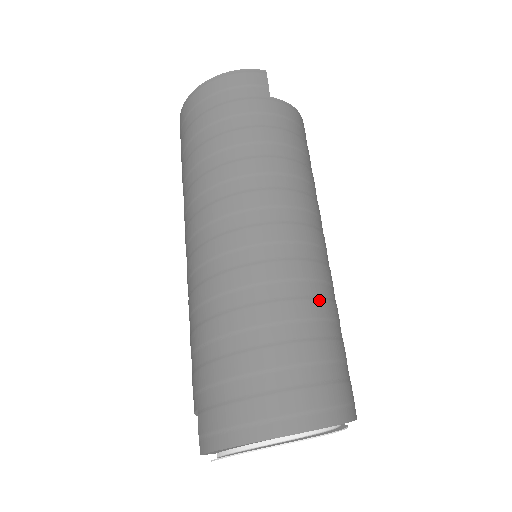
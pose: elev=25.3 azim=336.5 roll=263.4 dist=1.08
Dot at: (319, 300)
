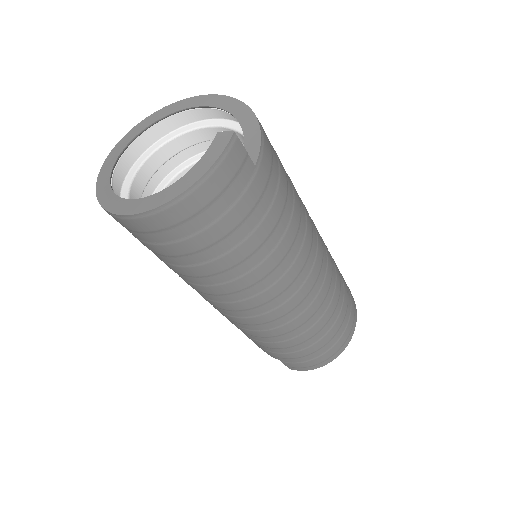
Dot at: (337, 278)
